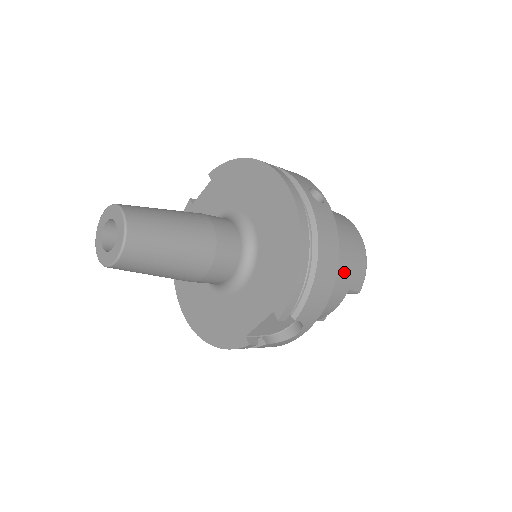
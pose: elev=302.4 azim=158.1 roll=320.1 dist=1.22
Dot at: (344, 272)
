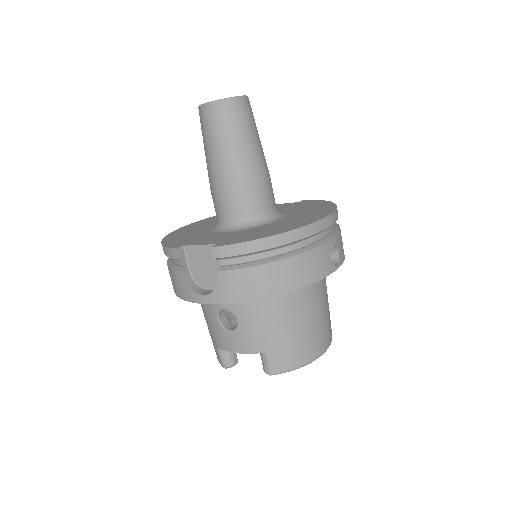
Dot at: (281, 332)
